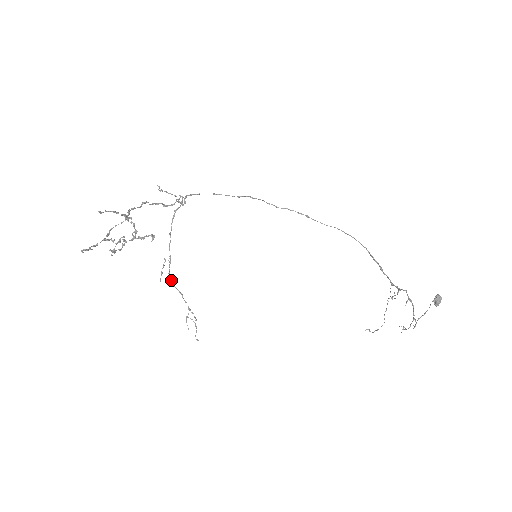
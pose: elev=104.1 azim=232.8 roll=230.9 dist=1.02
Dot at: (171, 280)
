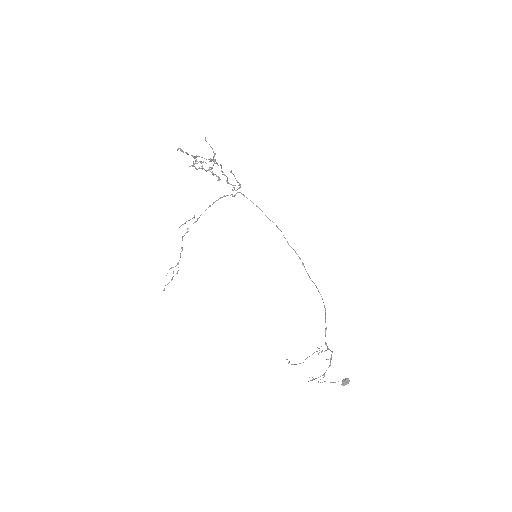
Dot at: occluded
